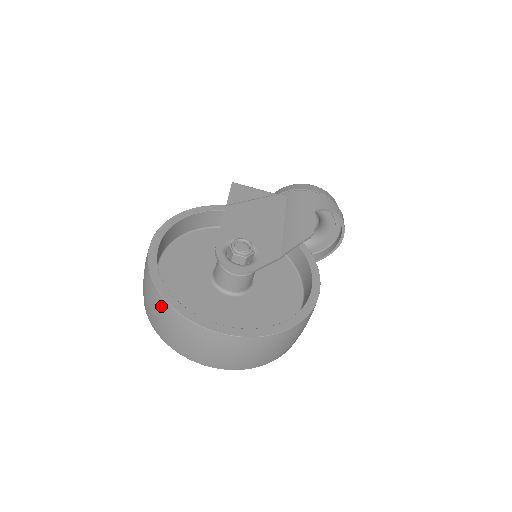
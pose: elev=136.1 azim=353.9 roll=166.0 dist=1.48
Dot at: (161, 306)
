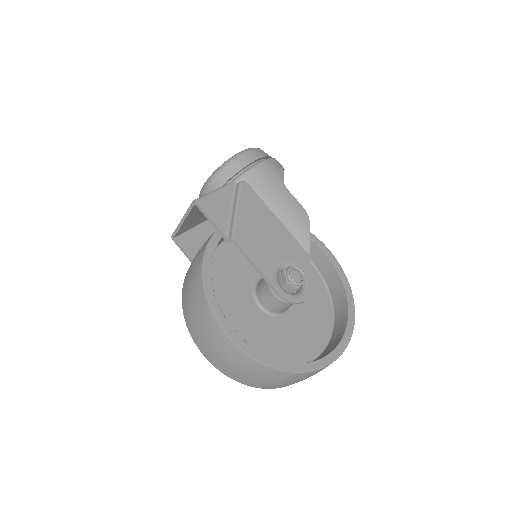
Dot at: (287, 377)
